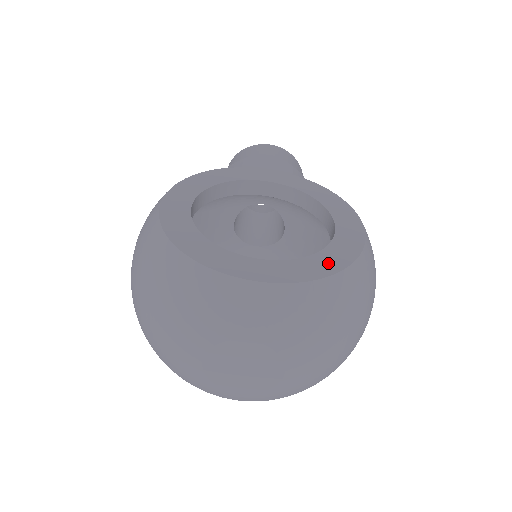
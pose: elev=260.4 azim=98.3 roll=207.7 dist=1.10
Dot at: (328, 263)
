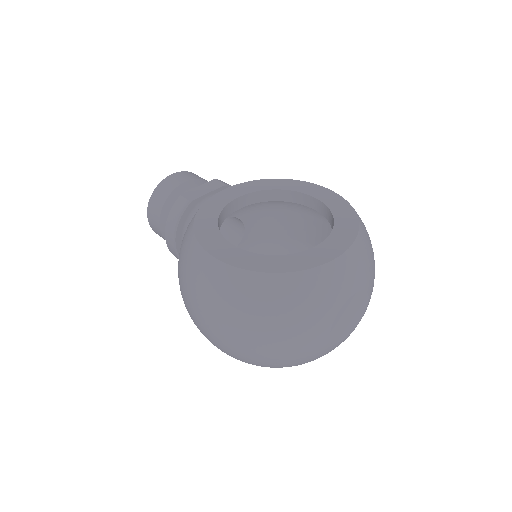
Dot at: (347, 220)
